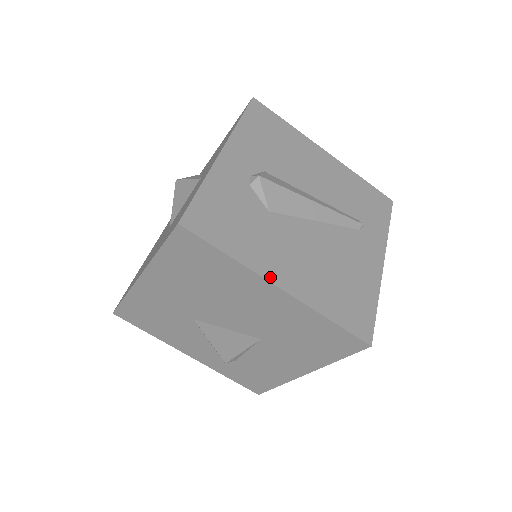
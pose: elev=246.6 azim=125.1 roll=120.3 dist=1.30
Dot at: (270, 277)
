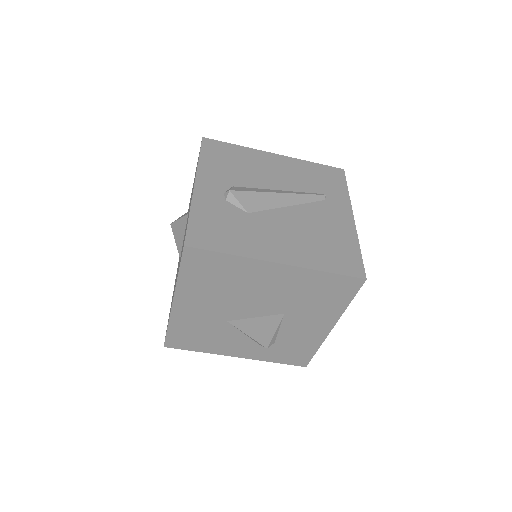
Dot at: (267, 258)
